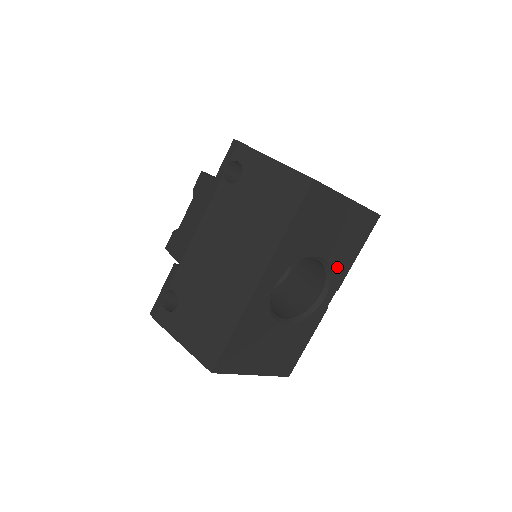
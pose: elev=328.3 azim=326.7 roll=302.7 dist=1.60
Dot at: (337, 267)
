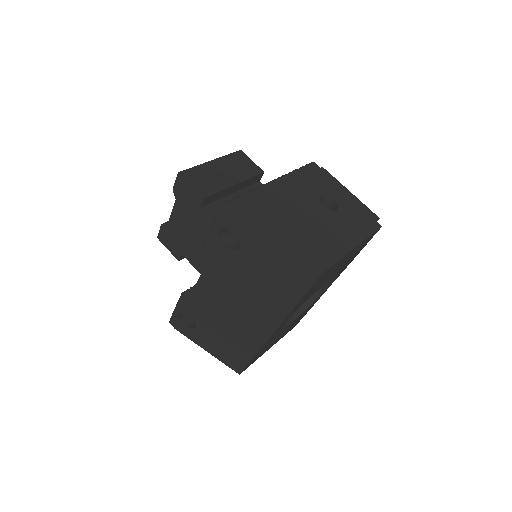
Dot at: occluded
